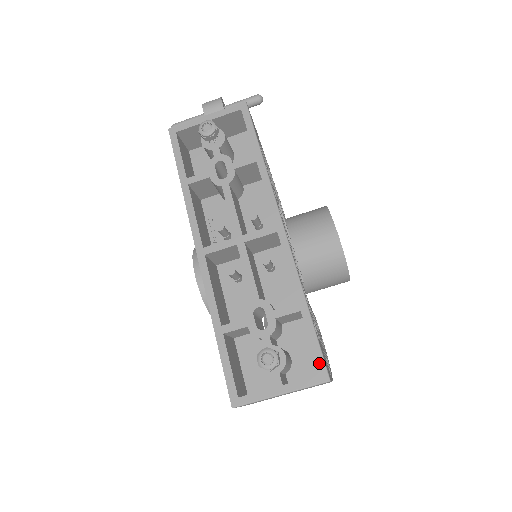
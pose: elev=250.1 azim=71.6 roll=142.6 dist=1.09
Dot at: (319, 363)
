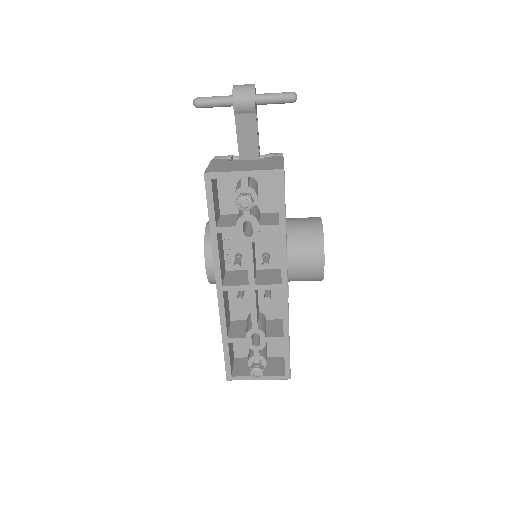
Dot at: (287, 370)
